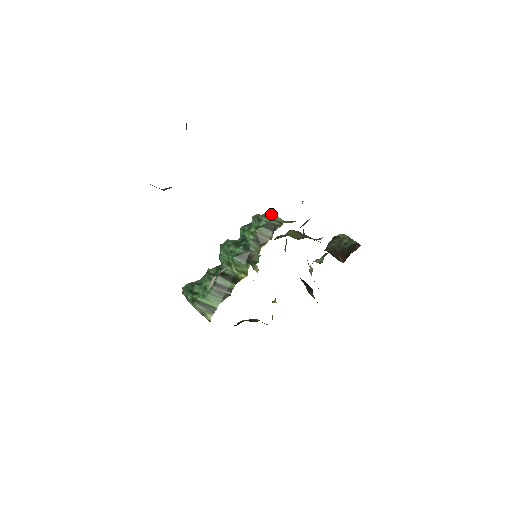
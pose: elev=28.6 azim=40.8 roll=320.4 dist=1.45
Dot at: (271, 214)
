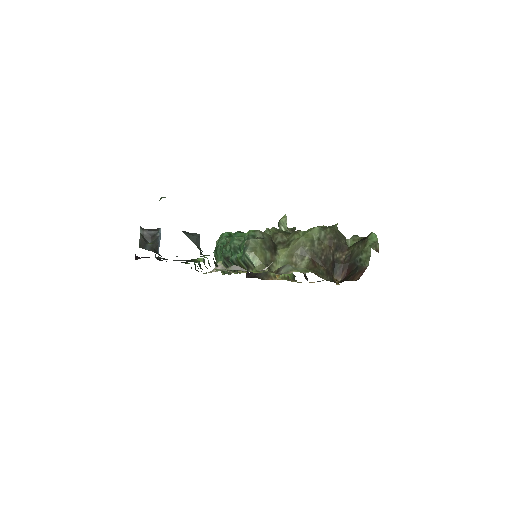
Dot at: (251, 255)
